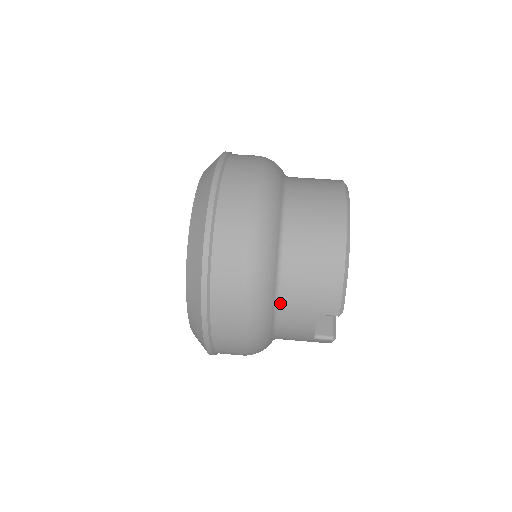
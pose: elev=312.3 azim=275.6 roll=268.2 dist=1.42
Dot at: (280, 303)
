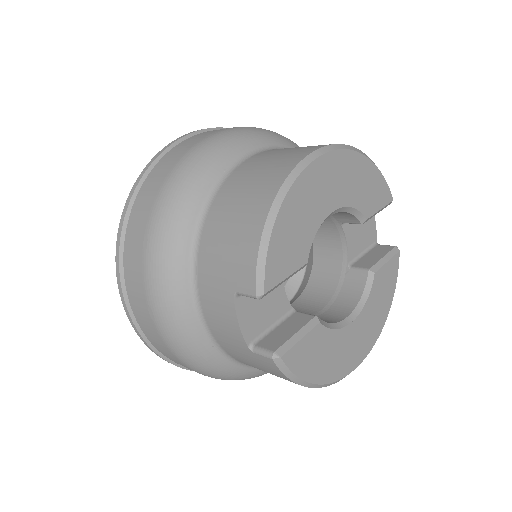
Dot at: (197, 269)
